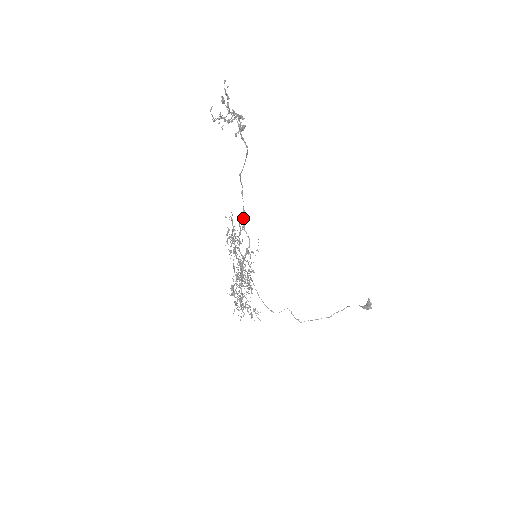
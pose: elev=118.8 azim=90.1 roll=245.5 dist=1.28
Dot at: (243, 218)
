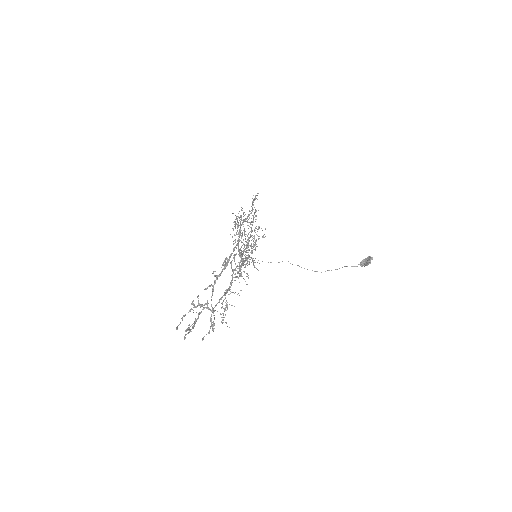
Dot at: (240, 255)
